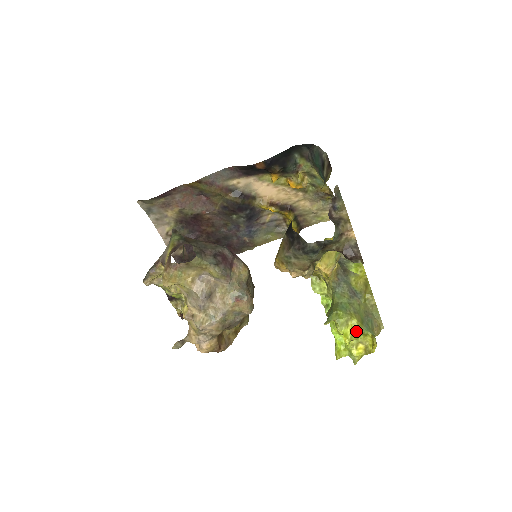
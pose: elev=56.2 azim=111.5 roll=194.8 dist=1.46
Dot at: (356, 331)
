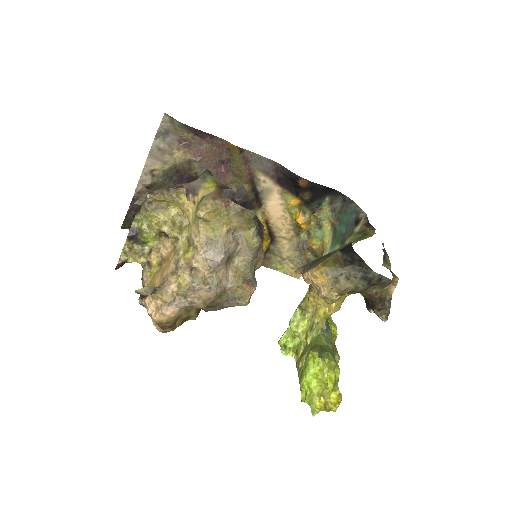
Dot at: (336, 381)
